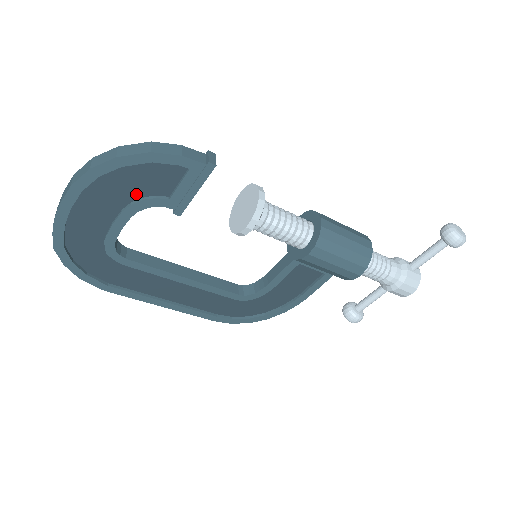
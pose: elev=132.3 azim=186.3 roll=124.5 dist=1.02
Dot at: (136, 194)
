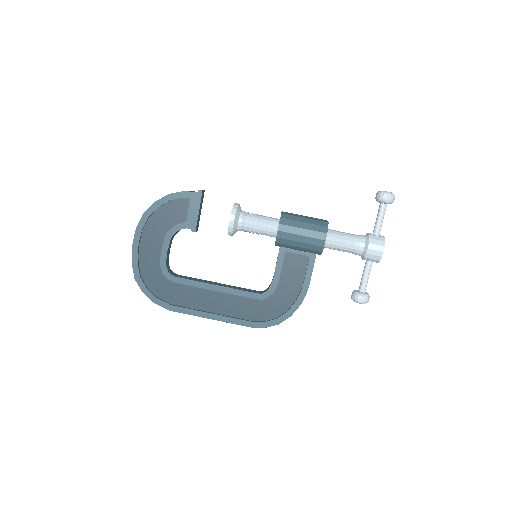
Dot at: (169, 225)
